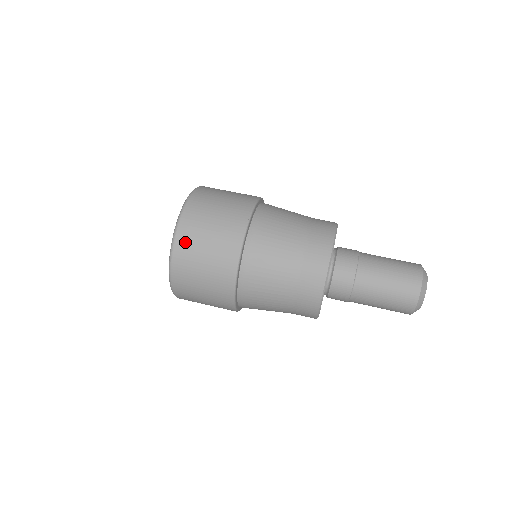
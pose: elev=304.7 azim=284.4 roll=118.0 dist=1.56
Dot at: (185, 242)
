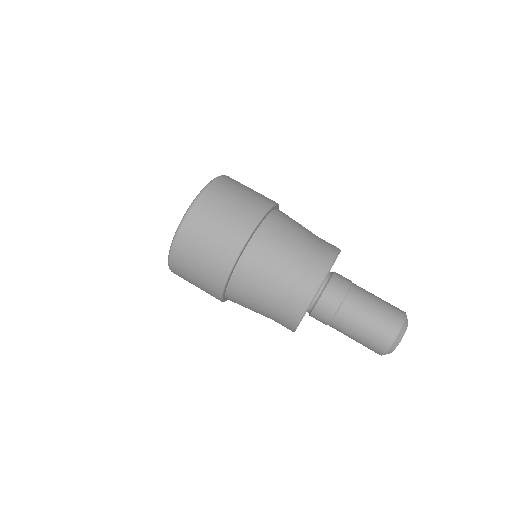
Dot at: (180, 257)
